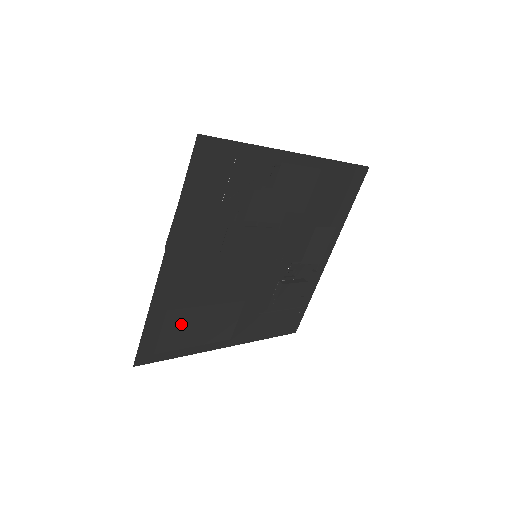
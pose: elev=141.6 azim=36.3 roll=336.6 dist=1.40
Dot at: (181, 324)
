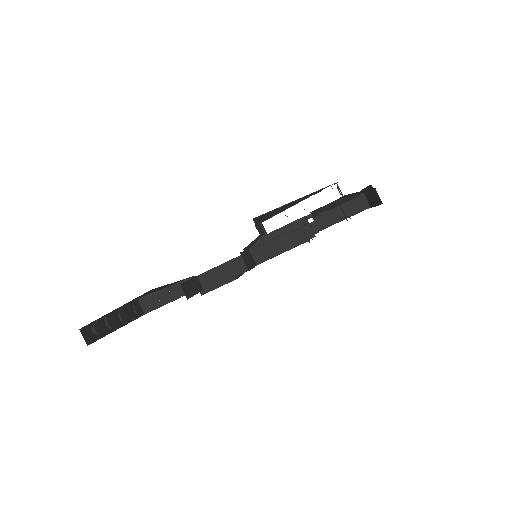
Dot at: occluded
